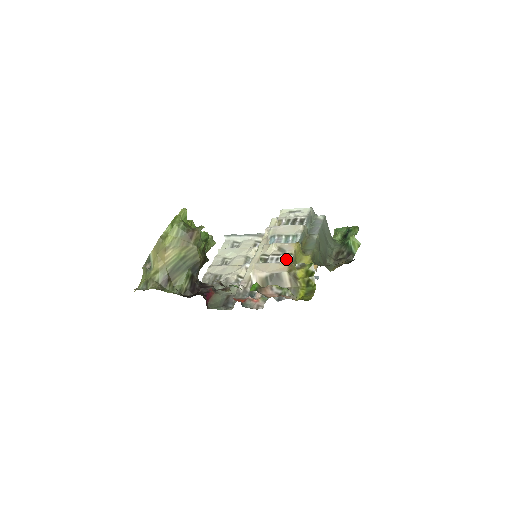
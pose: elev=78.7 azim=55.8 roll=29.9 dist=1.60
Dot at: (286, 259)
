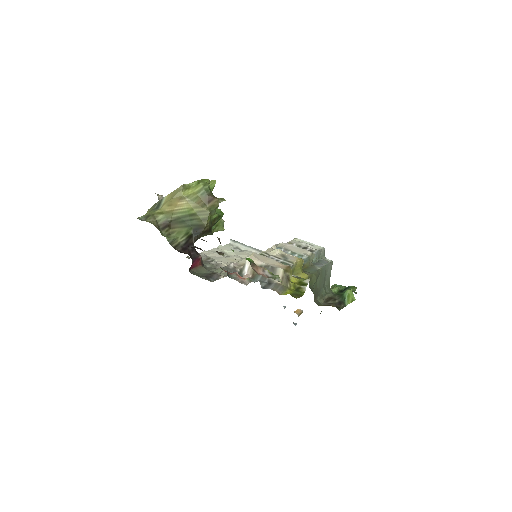
Dot at: (286, 264)
